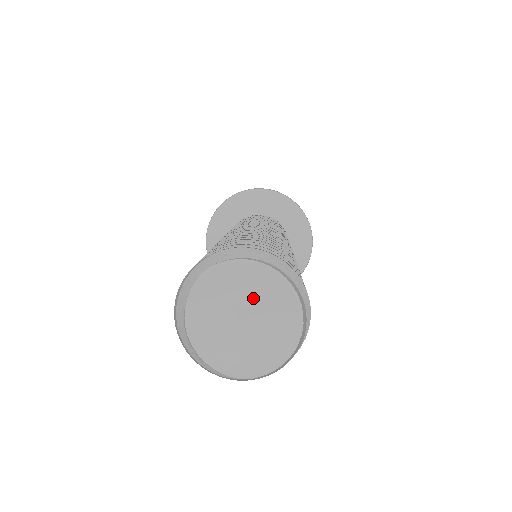
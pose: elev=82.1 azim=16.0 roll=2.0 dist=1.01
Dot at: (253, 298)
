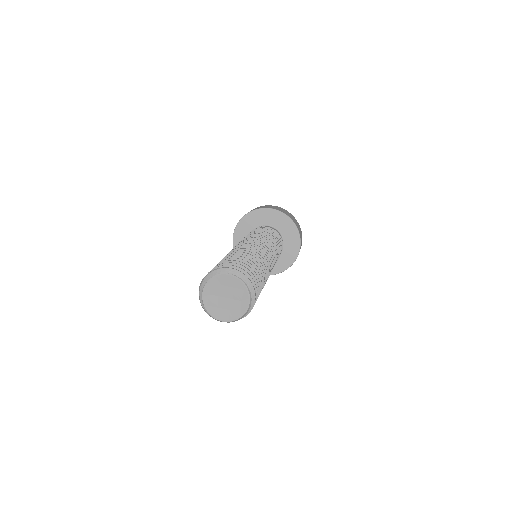
Dot at: (233, 292)
